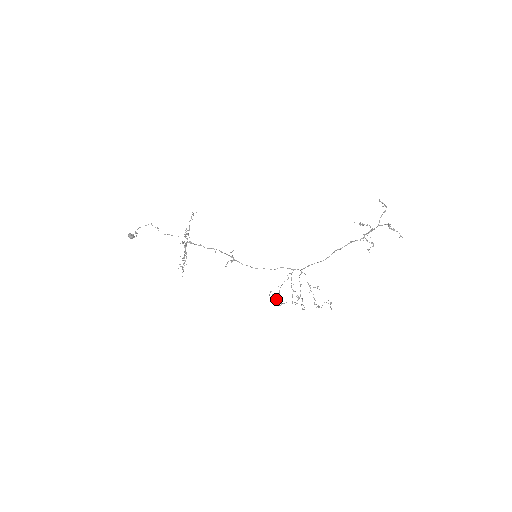
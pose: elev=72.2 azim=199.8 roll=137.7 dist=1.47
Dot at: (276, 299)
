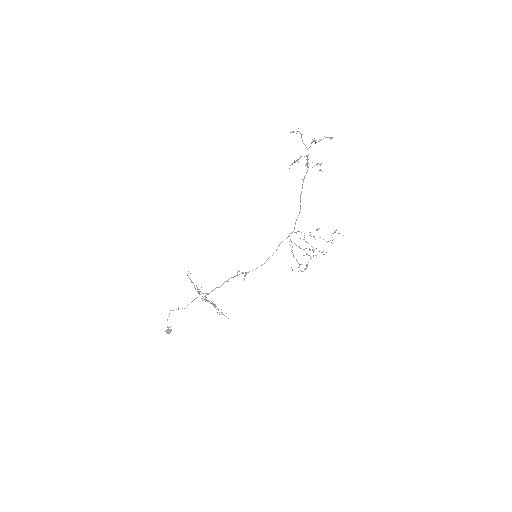
Dot at: occluded
